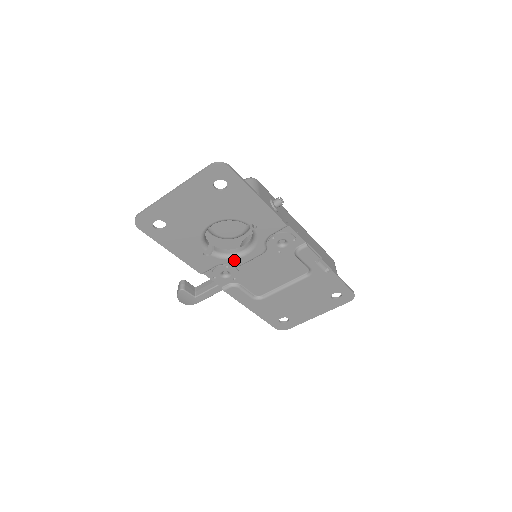
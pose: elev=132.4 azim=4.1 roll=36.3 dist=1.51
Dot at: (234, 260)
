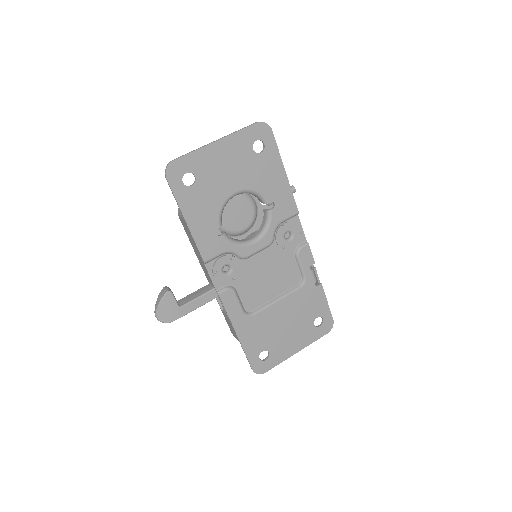
Dot at: (242, 248)
